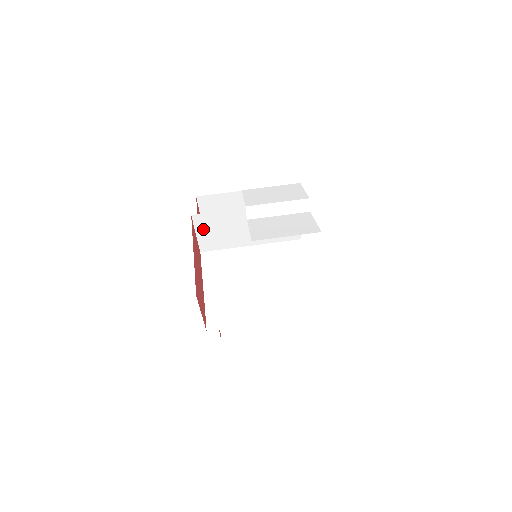
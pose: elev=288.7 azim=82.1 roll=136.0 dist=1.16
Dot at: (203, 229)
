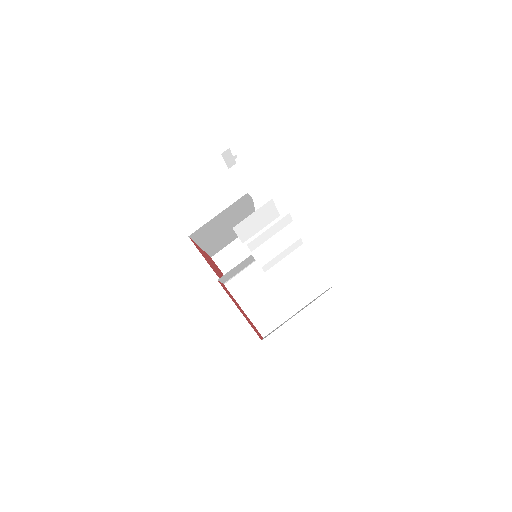
Dot at: (225, 278)
